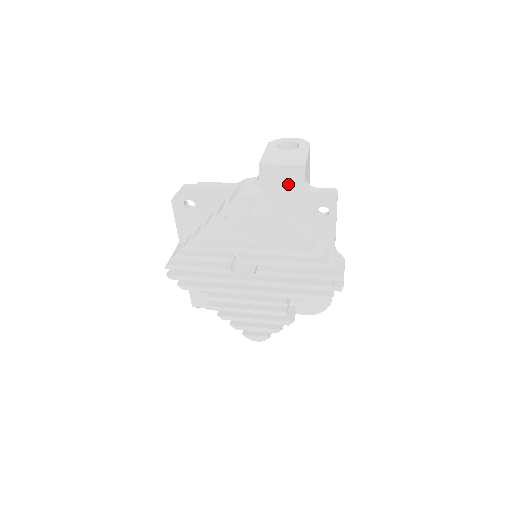
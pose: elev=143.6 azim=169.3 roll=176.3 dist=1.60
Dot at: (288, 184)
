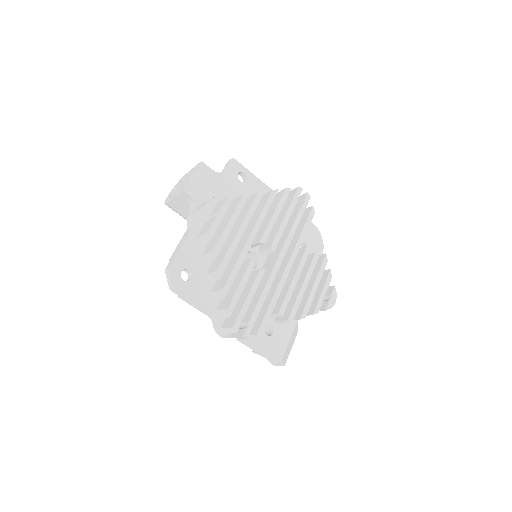
Dot at: (209, 183)
